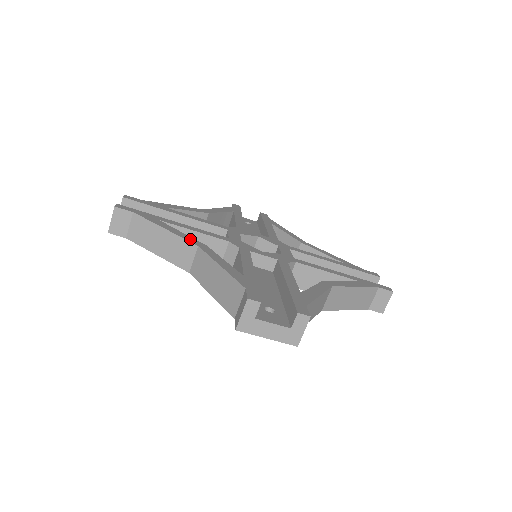
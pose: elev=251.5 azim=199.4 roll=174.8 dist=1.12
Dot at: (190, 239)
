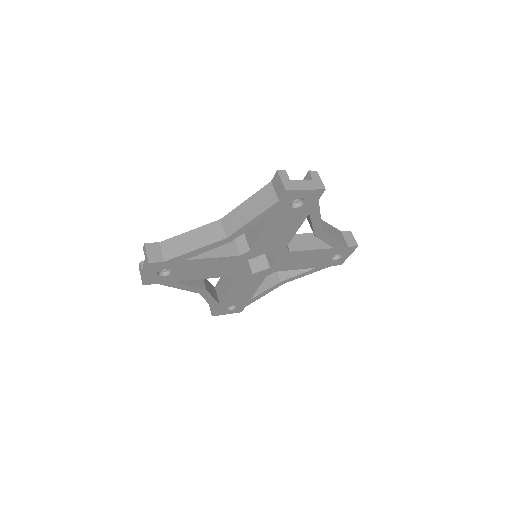
Dot at: (211, 225)
